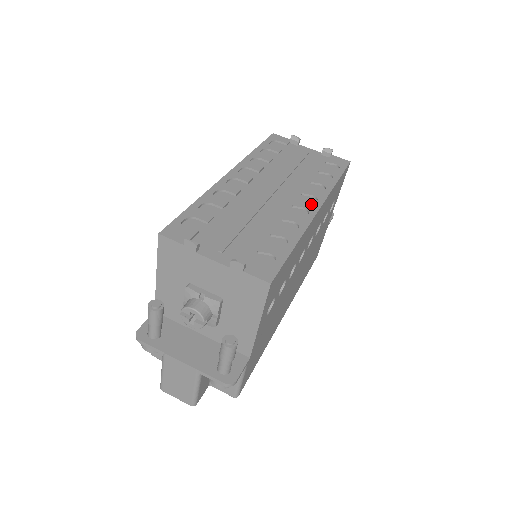
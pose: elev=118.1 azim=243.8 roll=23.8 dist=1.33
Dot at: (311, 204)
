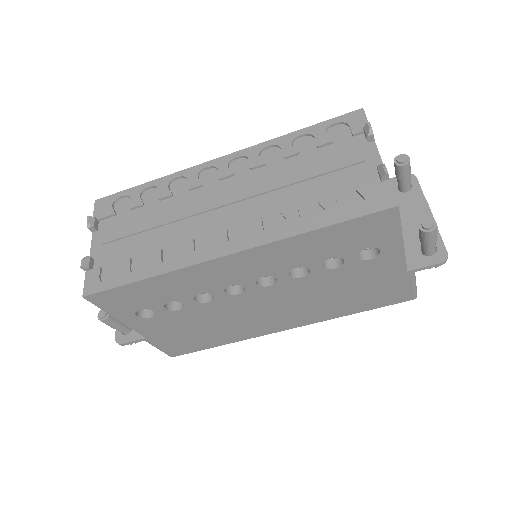
Dot at: (230, 243)
